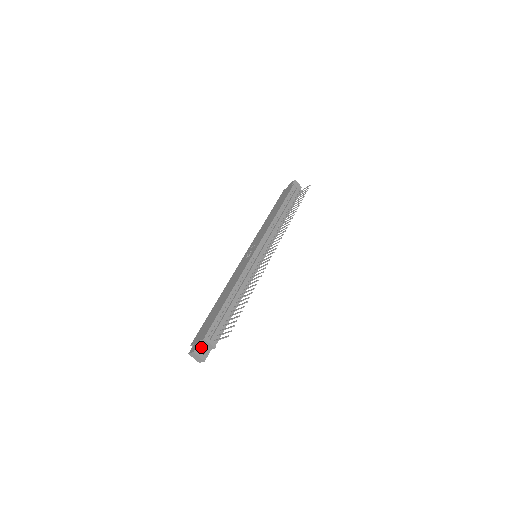
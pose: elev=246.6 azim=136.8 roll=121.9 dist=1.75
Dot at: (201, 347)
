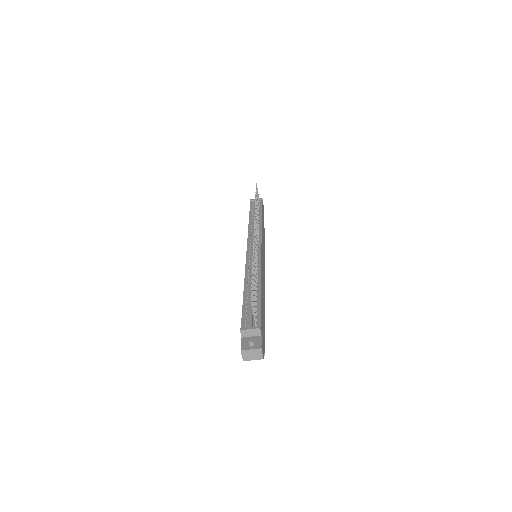
Dot at: (247, 342)
